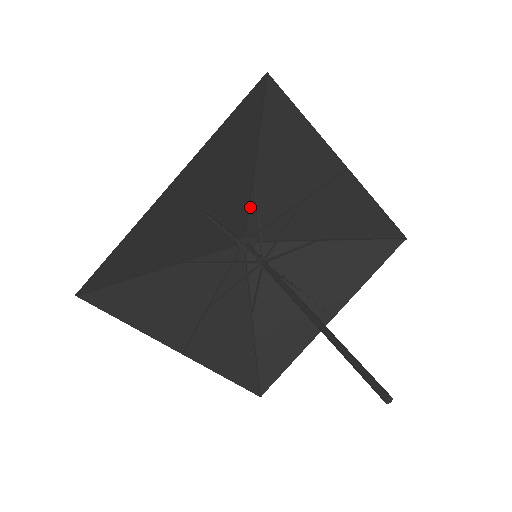
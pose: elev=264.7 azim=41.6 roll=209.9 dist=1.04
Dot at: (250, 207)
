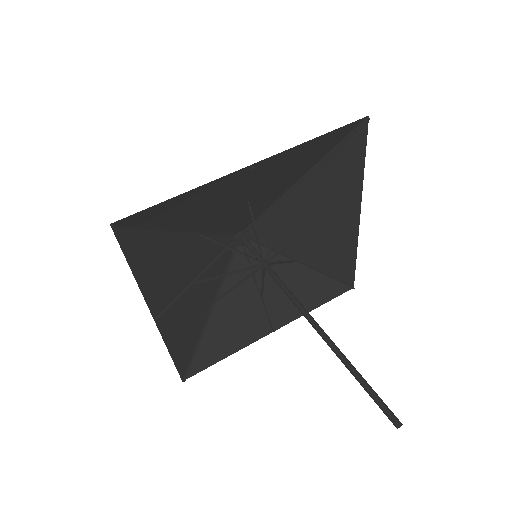
Dot at: (216, 234)
